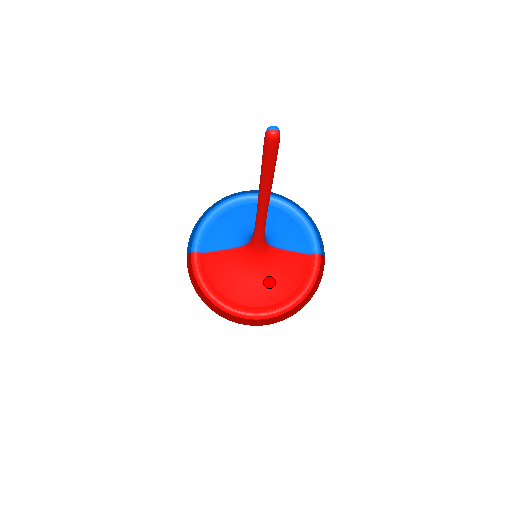
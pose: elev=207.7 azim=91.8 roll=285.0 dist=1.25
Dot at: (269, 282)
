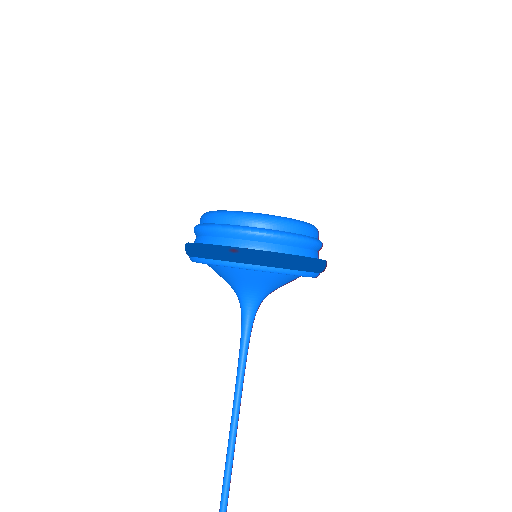
Dot at: occluded
